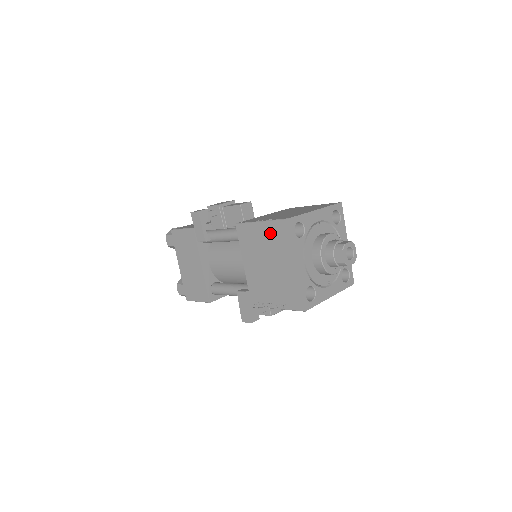
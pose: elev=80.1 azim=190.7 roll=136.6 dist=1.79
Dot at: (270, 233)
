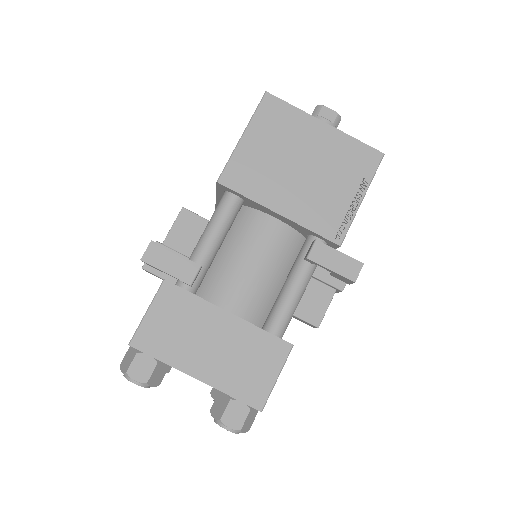
Dot at: (265, 131)
